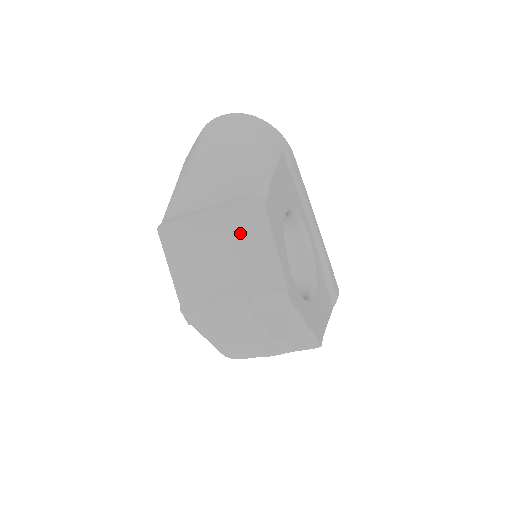
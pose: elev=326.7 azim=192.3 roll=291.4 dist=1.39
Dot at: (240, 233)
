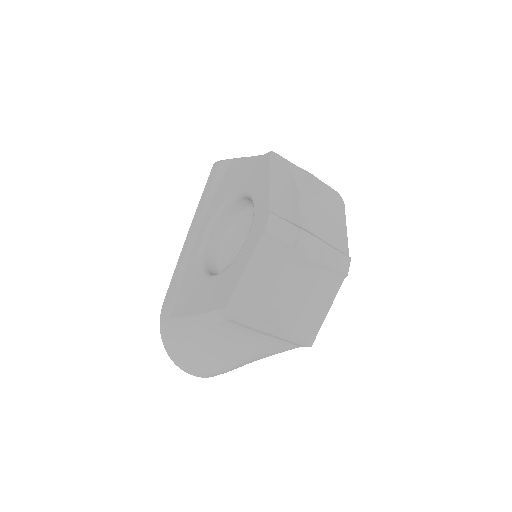
Dot at: (325, 205)
